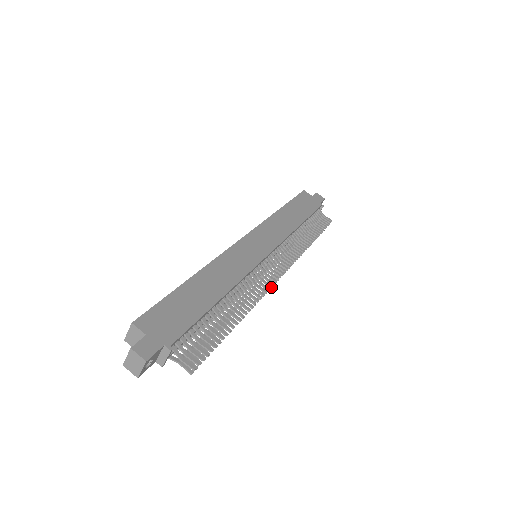
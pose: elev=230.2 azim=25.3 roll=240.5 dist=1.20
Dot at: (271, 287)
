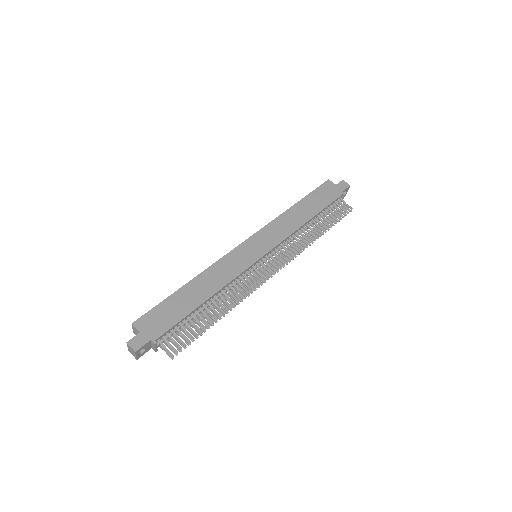
Dot at: (262, 284)
